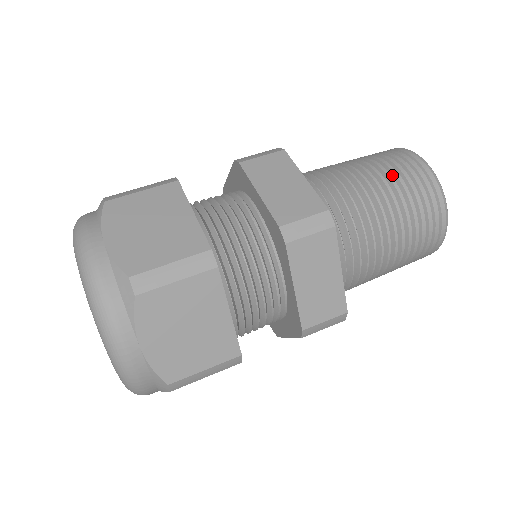
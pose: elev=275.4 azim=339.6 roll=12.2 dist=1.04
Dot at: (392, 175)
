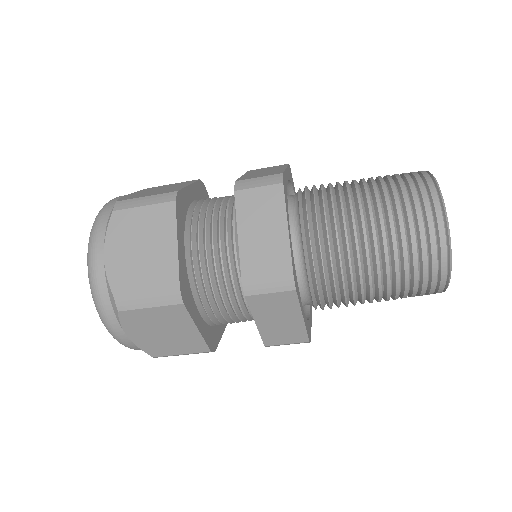
Dot at: (397, 226)
